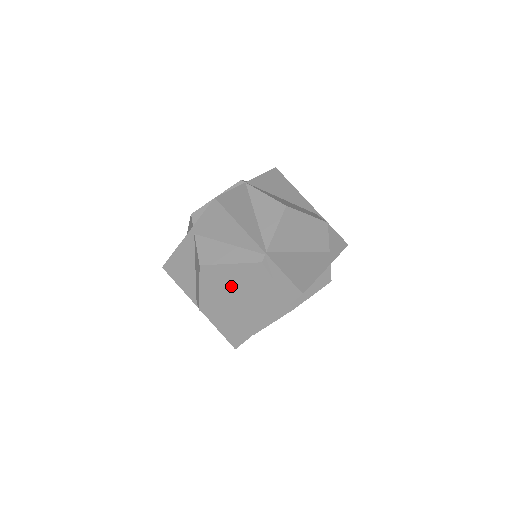
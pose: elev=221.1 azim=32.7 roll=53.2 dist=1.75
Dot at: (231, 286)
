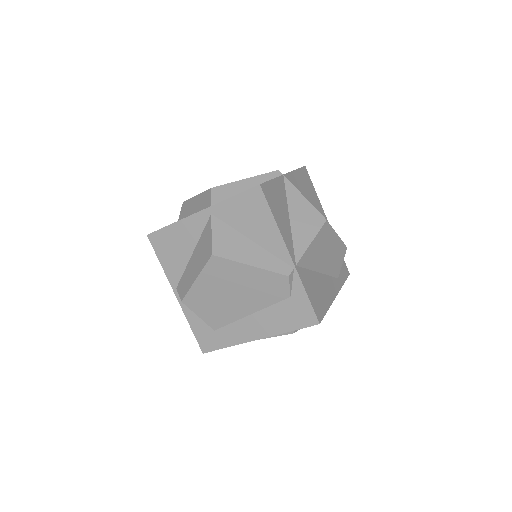
Dot at: (237, 288)
